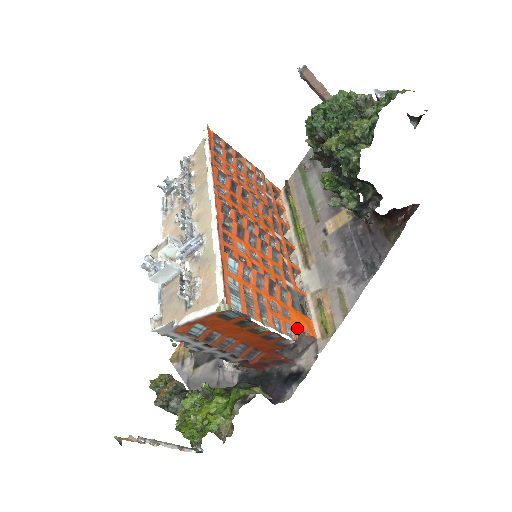
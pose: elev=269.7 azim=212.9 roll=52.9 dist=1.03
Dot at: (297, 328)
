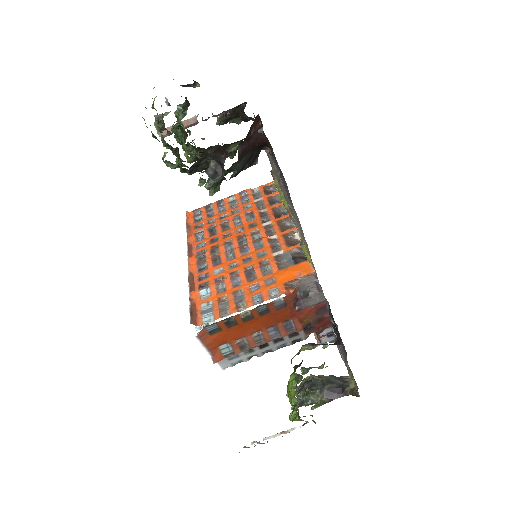
Dot at: (285, 283)
